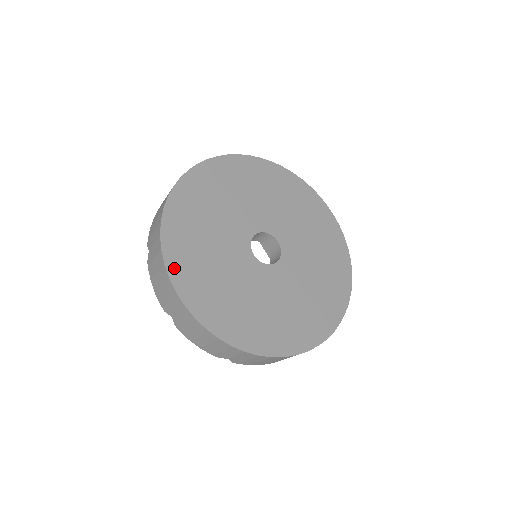
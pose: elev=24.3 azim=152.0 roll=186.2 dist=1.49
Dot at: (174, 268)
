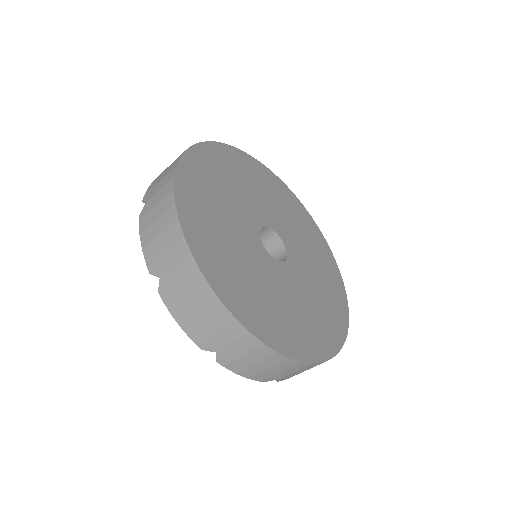
Dot at: (185, 212)
